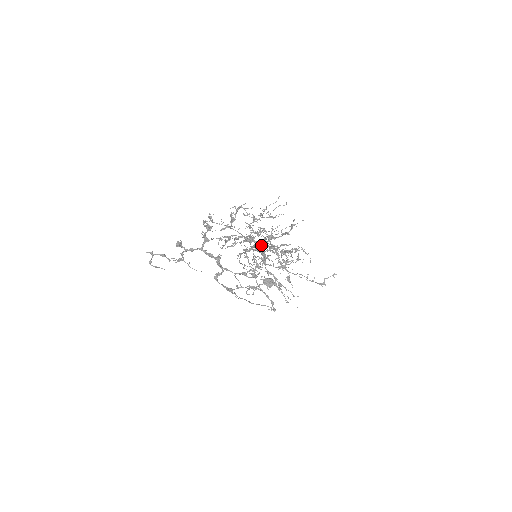
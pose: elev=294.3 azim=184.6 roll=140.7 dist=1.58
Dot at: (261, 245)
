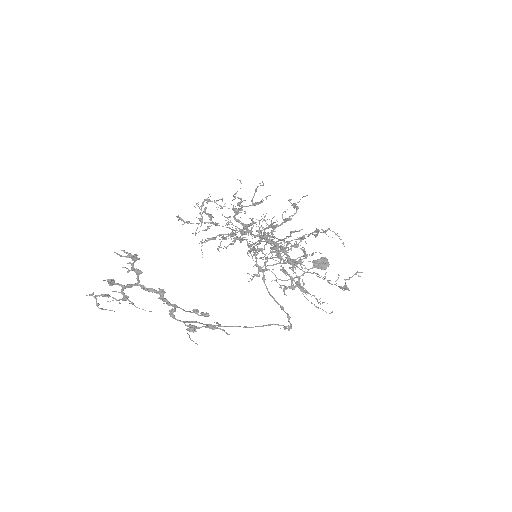
Dot at: (266, 237)
